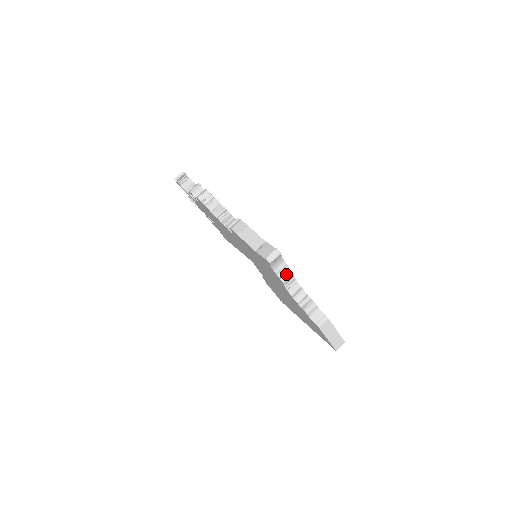
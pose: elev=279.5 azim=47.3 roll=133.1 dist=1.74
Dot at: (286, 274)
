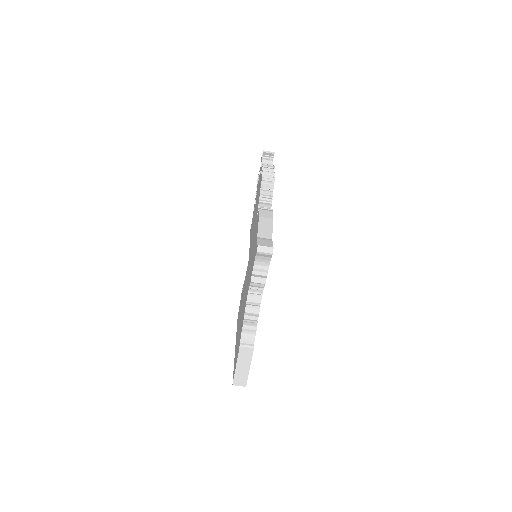
Dot at: (260, 278)
